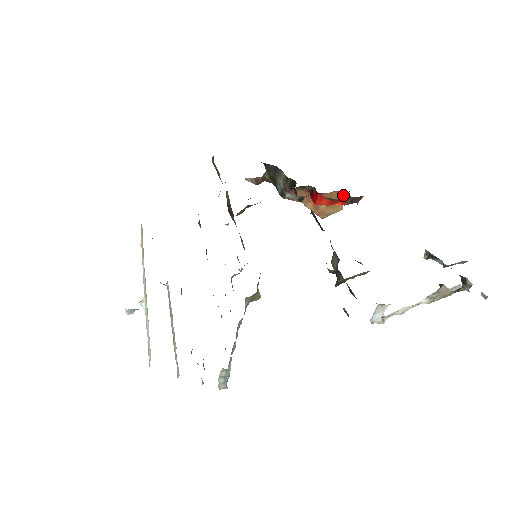
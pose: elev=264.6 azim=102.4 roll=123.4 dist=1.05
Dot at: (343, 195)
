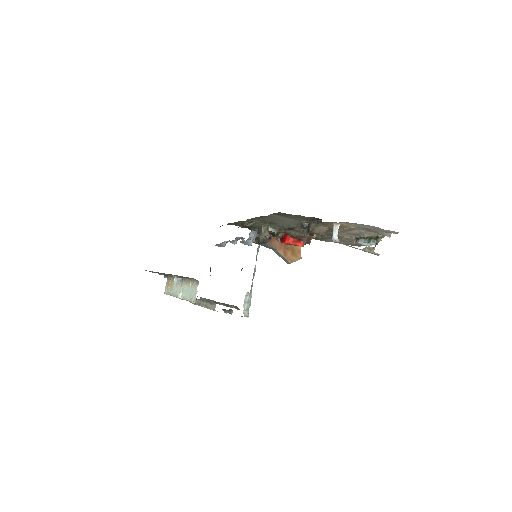
Dot at: (300, 248)
